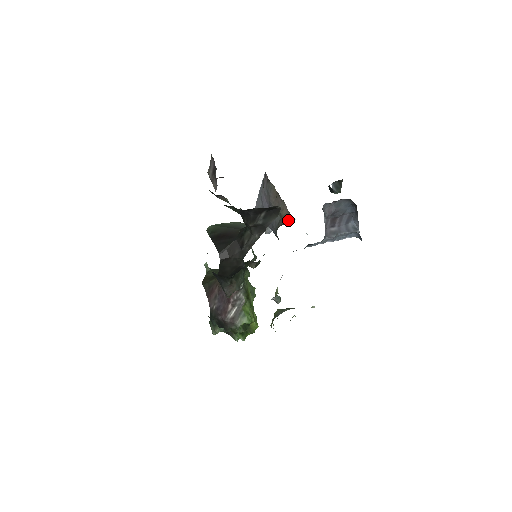
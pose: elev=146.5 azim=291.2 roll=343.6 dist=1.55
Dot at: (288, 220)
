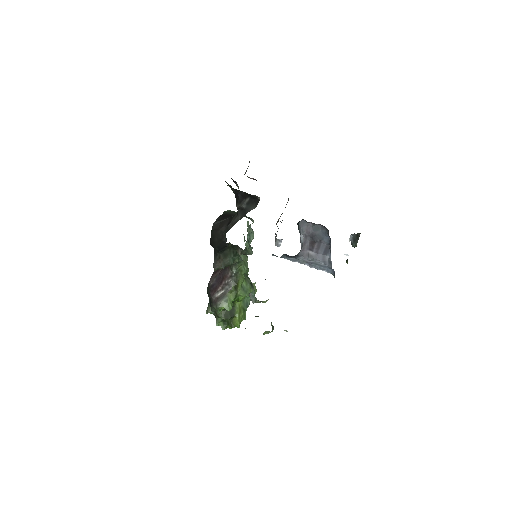
Dot at: occluded
